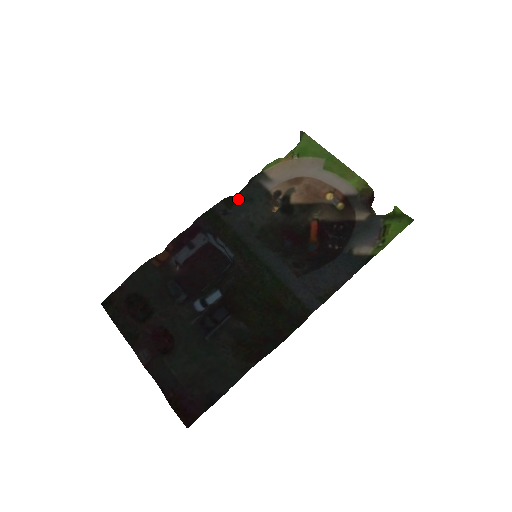
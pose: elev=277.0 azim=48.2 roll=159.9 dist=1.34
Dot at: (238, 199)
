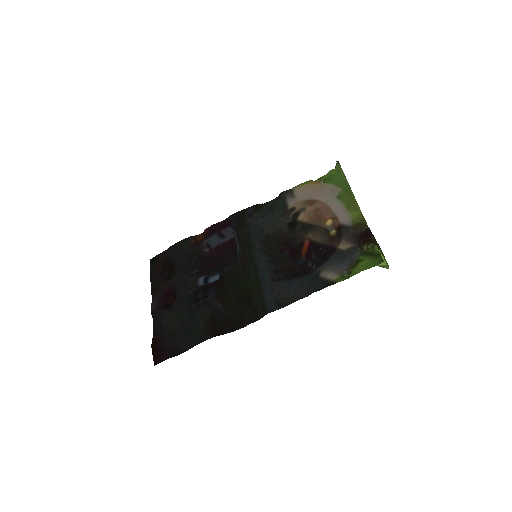
Dot at: (264, 207)
